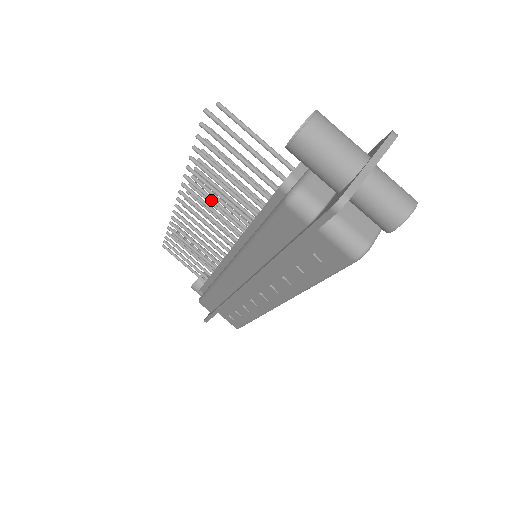
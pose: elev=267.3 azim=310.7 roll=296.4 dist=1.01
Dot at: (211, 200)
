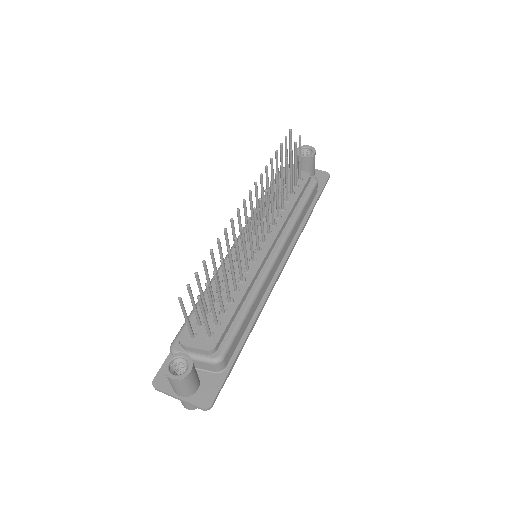
Dot at: (227, 248)
